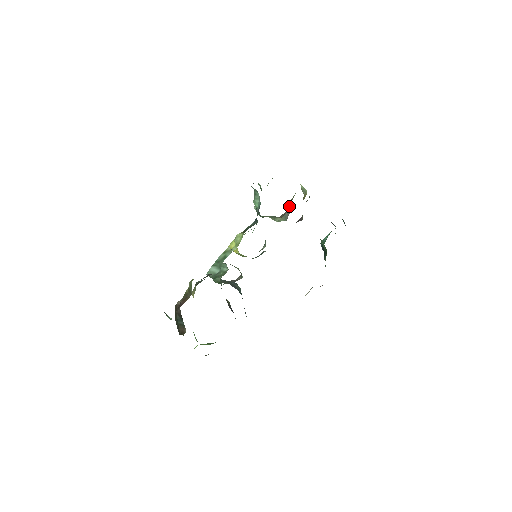
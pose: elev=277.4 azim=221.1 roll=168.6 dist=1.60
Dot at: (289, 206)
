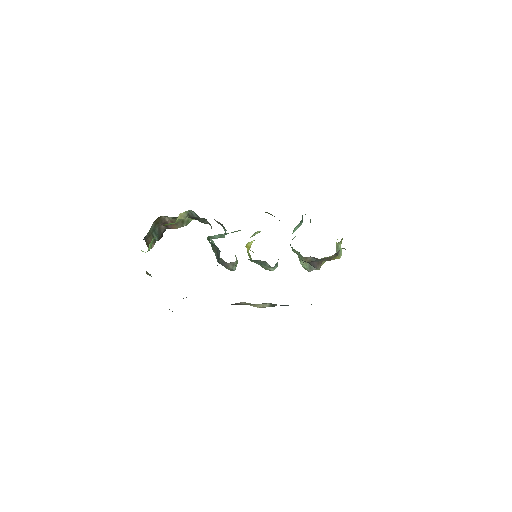
Dot at: occluded
